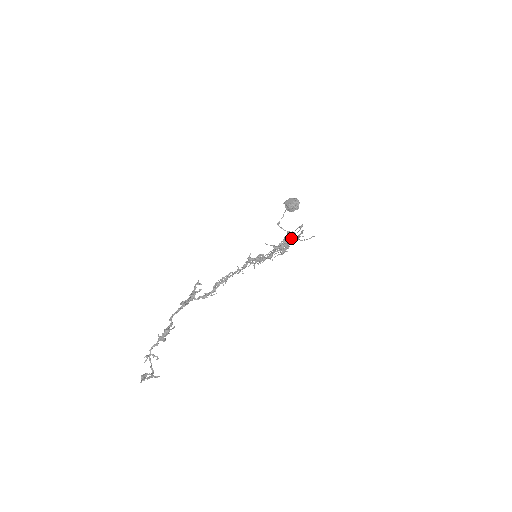
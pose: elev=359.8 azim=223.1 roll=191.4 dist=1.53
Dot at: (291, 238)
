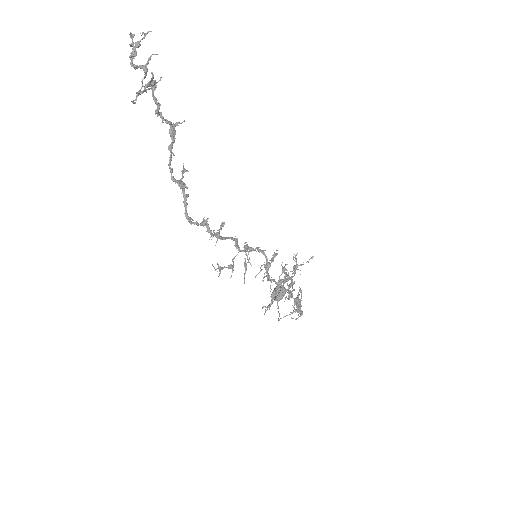
Dot at: (293, 282)
